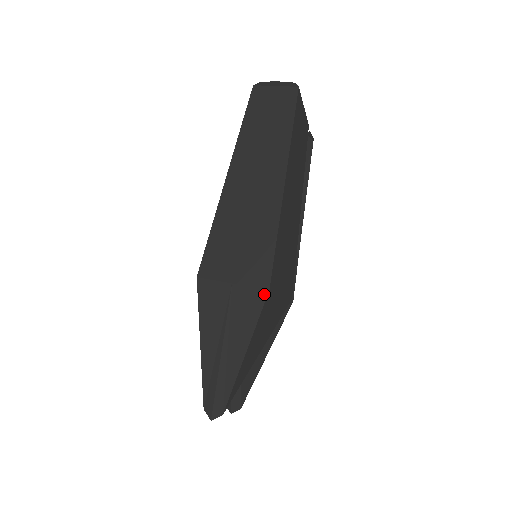
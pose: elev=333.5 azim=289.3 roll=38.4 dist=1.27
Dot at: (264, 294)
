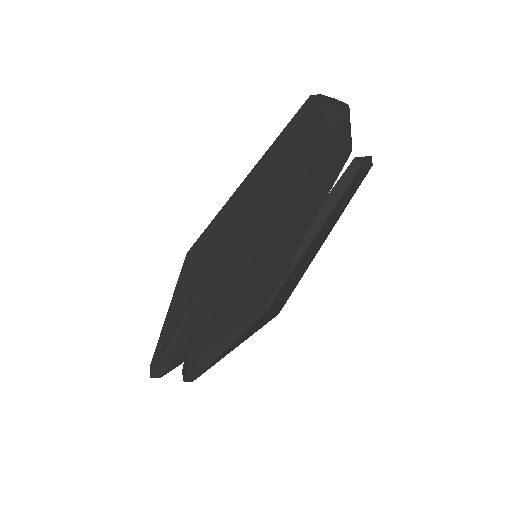
Dot at: (228, 292)
